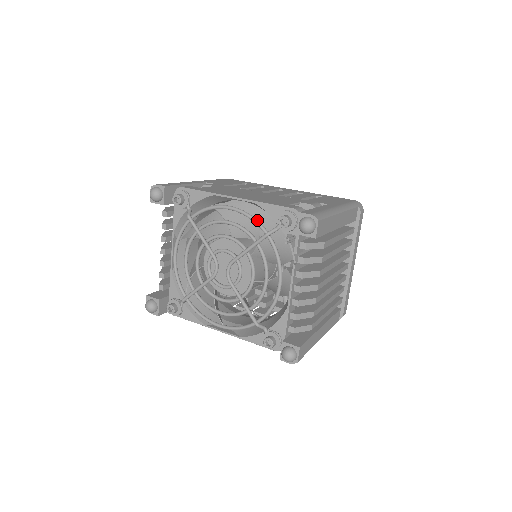
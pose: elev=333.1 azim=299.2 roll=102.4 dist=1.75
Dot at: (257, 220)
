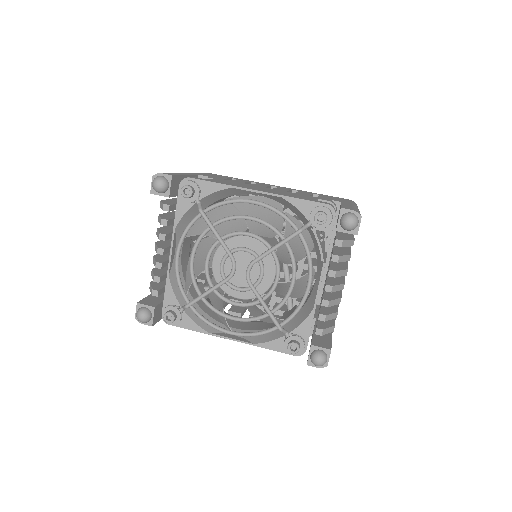
Dot at: (287, 216)
